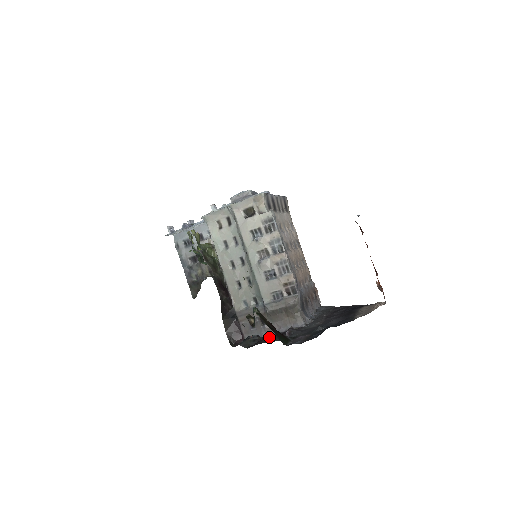
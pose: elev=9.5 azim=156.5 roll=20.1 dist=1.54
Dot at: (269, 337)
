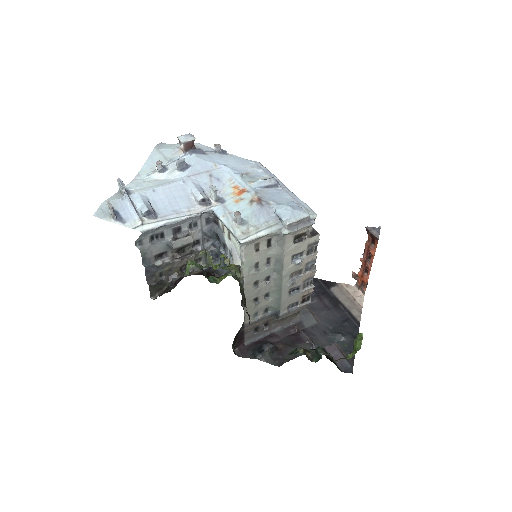
Dot at: (291, 348)
